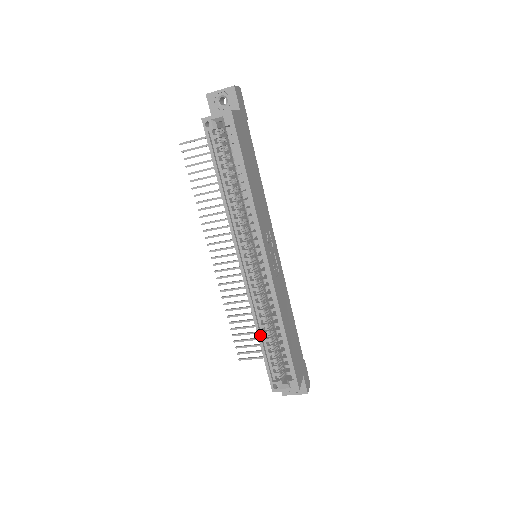
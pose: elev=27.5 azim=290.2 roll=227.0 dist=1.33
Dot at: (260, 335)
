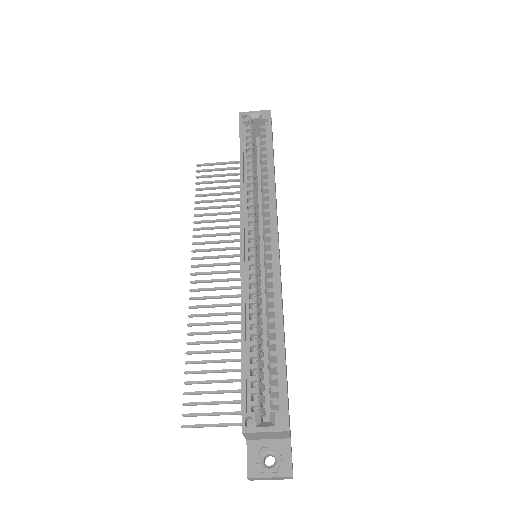
Dot at: (245, 331)
